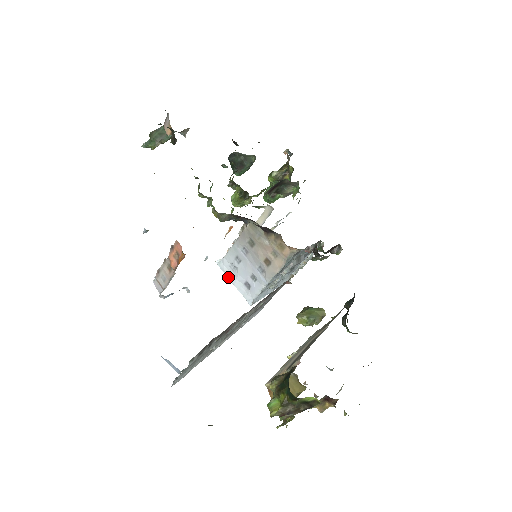
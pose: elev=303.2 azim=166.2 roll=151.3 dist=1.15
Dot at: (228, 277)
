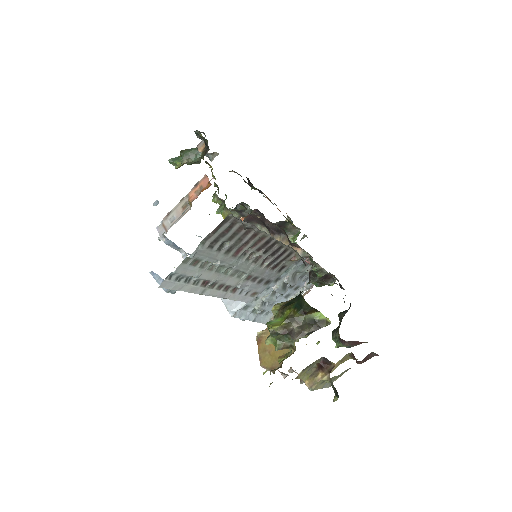
Dot at: occluded
